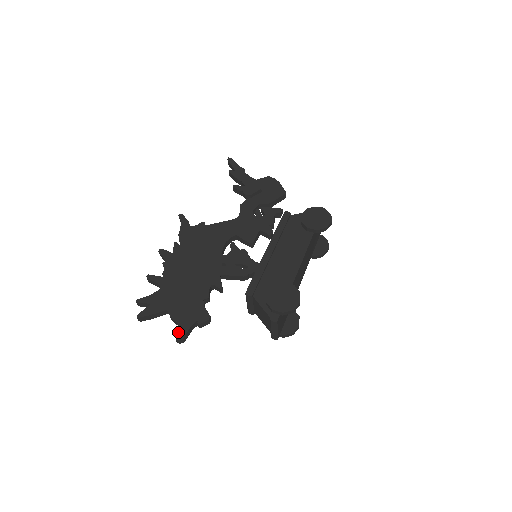
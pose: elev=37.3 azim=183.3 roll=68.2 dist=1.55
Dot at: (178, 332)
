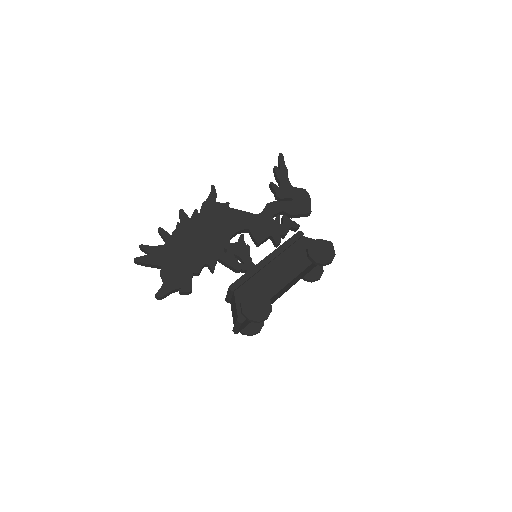
Dot at: (160, 290)
